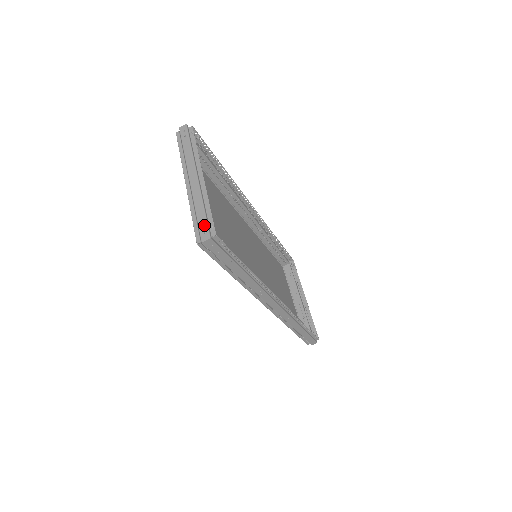
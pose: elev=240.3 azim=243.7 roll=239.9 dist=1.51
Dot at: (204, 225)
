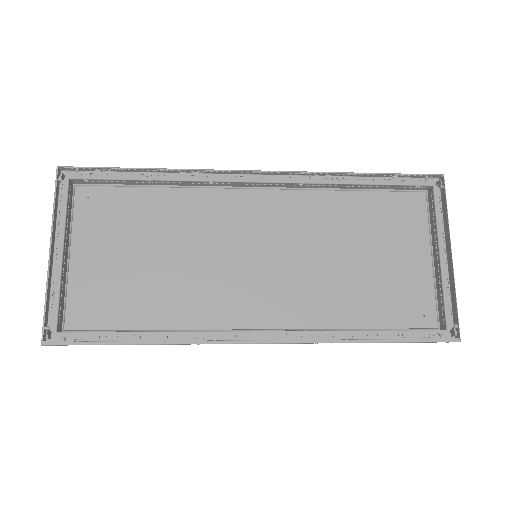
Dot at: (60, 314)
